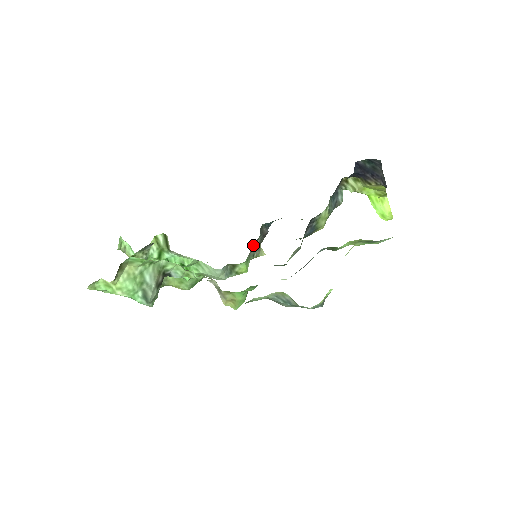
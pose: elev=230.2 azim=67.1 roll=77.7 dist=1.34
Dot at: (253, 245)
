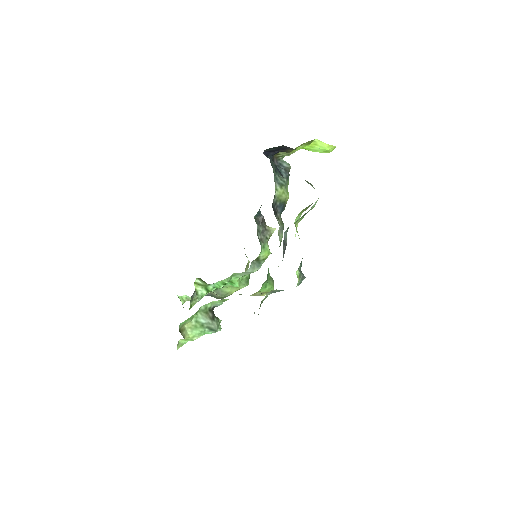
Dot at: (259, 234)
